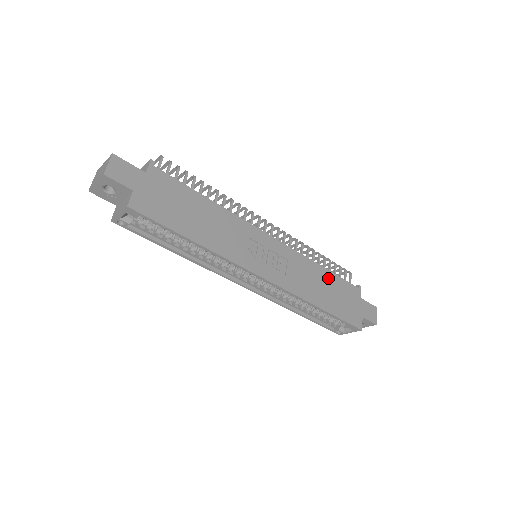
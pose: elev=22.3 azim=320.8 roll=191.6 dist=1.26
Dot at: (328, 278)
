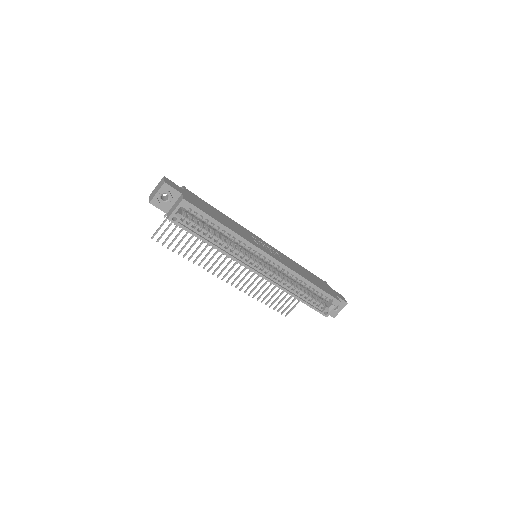
Dot at: (305, 271)
